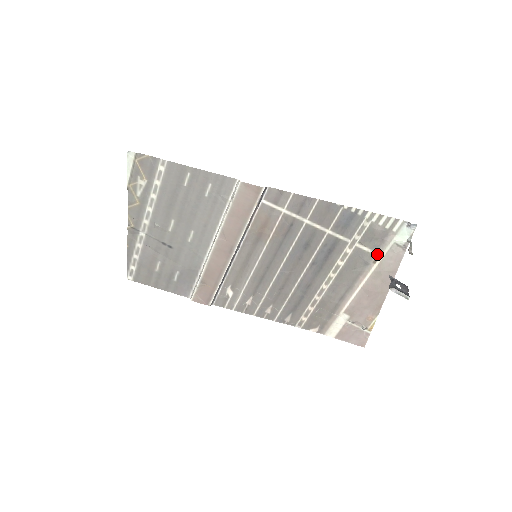
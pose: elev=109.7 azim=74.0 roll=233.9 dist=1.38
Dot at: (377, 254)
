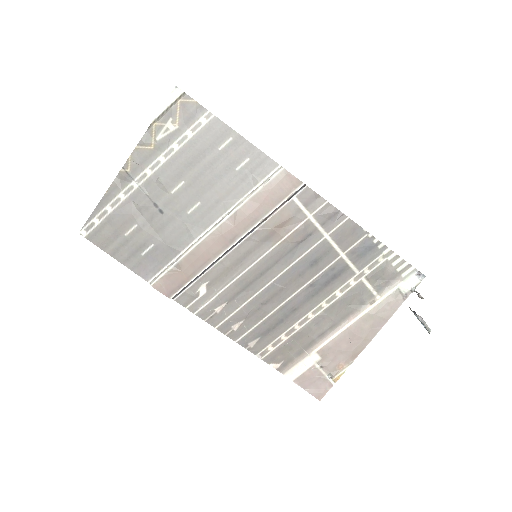
Dot at: (377, 295)
